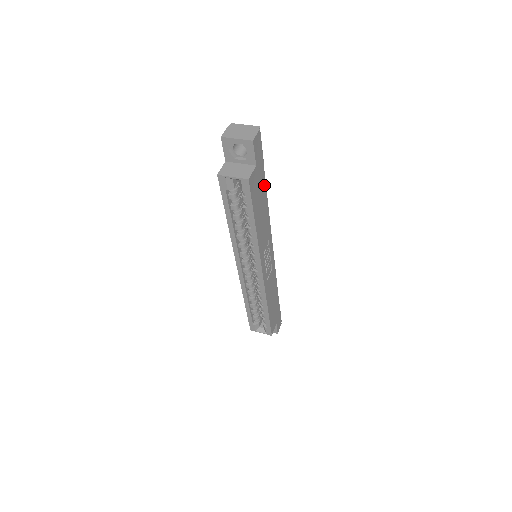
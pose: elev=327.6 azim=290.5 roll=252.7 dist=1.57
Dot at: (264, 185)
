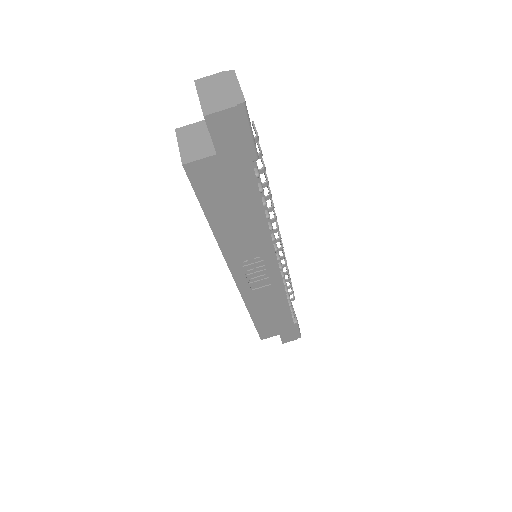
Dot at: (252, 187)
